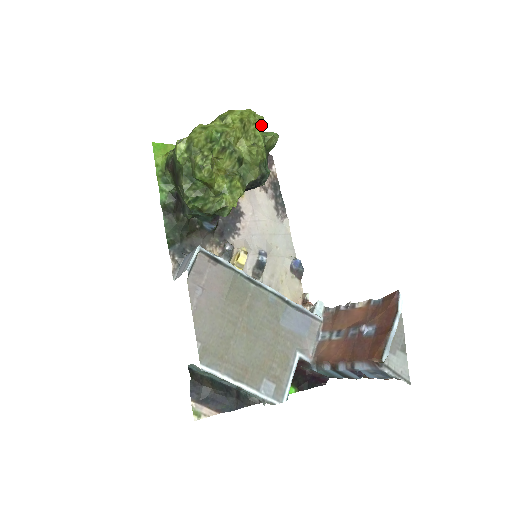
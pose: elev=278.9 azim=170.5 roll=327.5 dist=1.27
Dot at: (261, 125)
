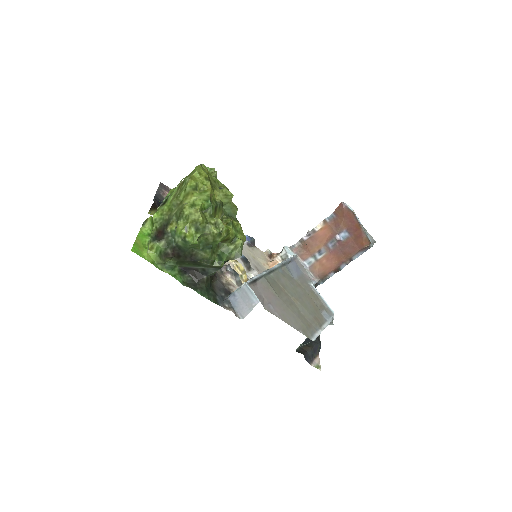
Dot at: (208, 171)
